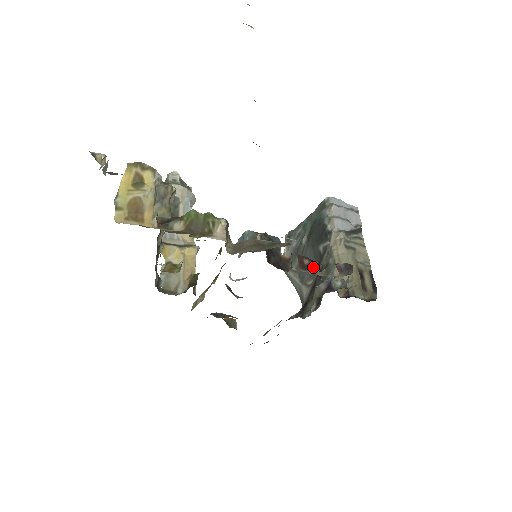
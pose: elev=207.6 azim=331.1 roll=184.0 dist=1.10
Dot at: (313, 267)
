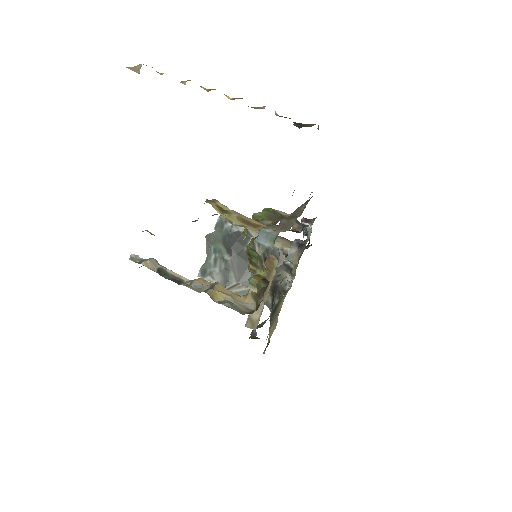
Dot at: (303, 224)
